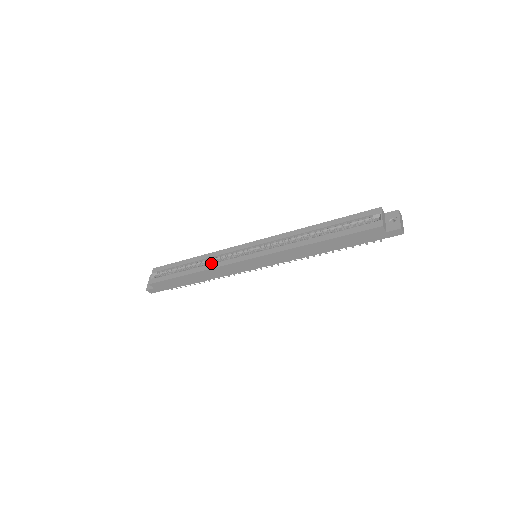
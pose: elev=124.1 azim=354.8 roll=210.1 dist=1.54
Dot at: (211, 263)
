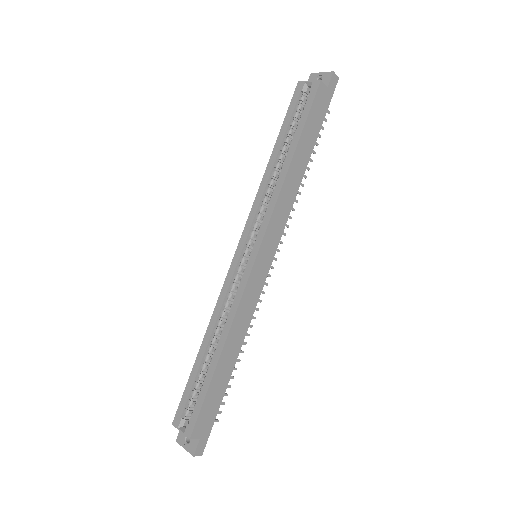
Dot at: occluded
